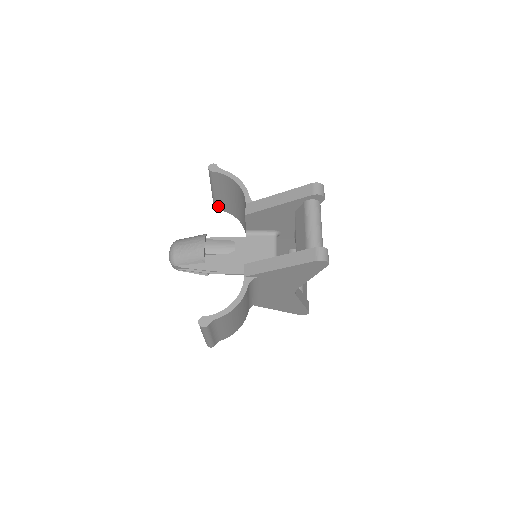
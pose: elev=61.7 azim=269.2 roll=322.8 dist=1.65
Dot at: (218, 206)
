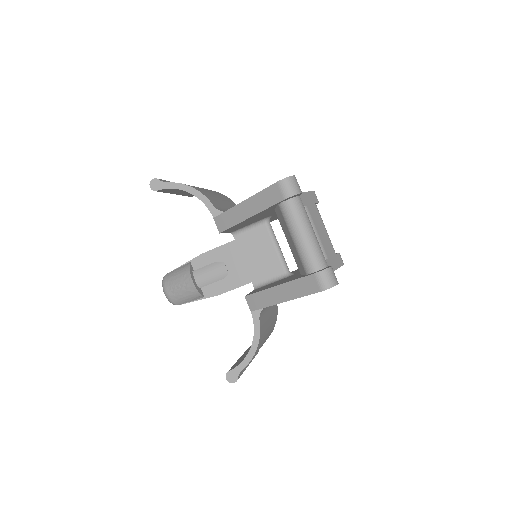
Dot at: (190, 195)
